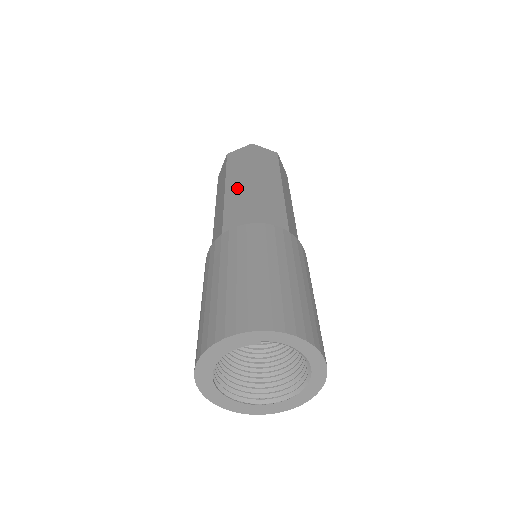
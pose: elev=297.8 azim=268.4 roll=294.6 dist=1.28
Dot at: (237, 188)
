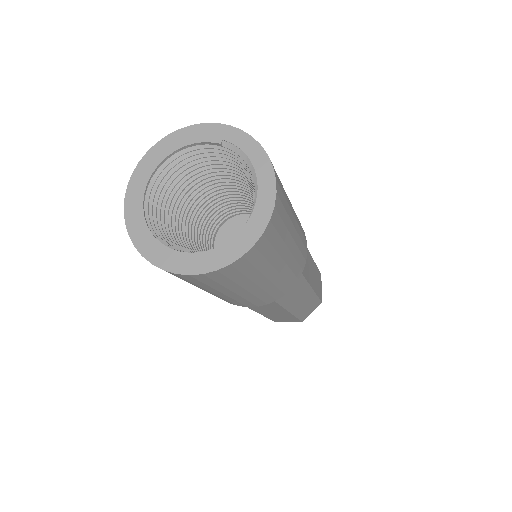
Dot at: occluded
